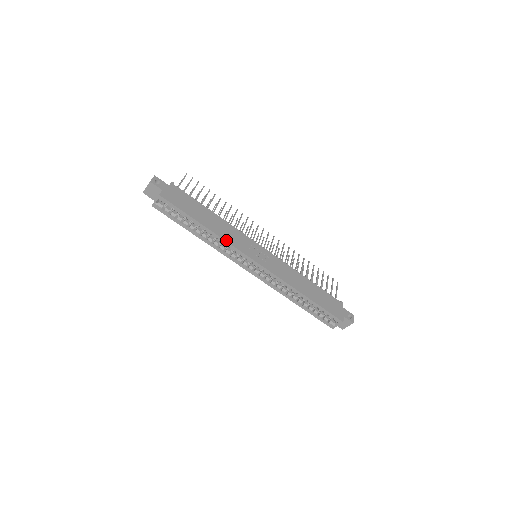
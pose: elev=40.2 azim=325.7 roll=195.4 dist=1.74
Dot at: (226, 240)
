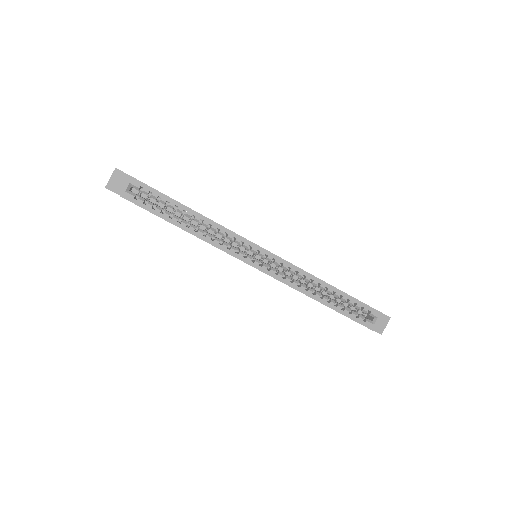
Dot at: (222, 226)
